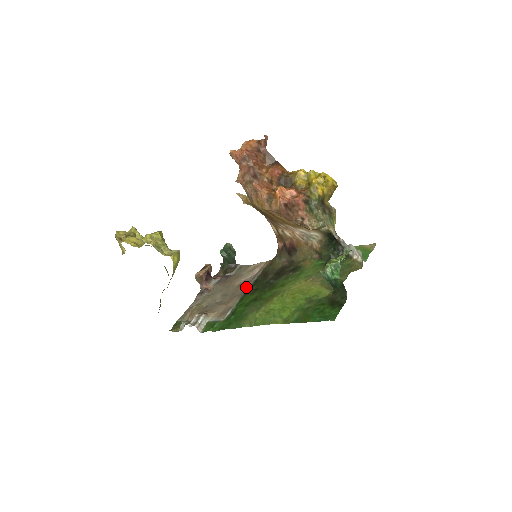
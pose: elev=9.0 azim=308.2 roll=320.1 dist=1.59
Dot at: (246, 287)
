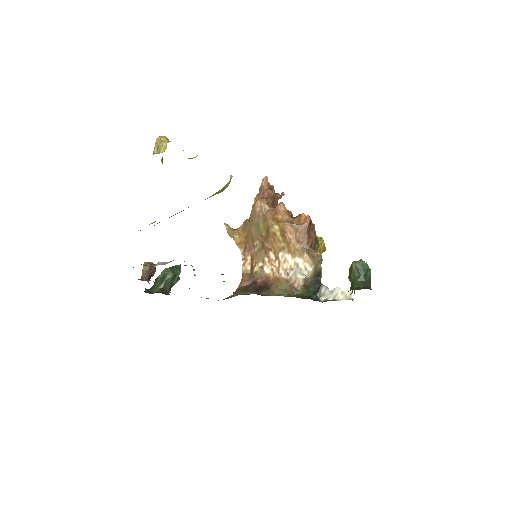
Dot at: occluded
